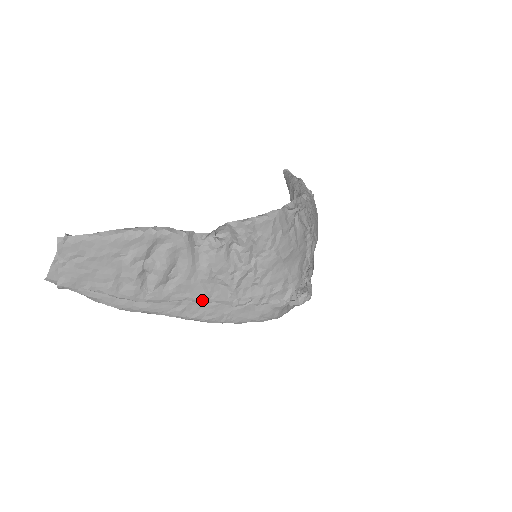
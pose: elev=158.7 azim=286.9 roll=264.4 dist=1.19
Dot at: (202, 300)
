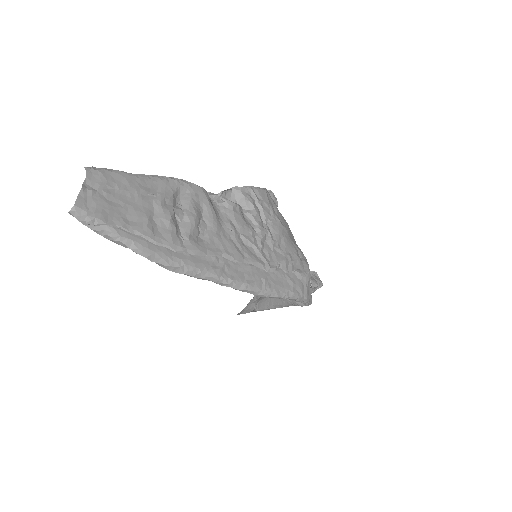
Dot at: (237, 258)
